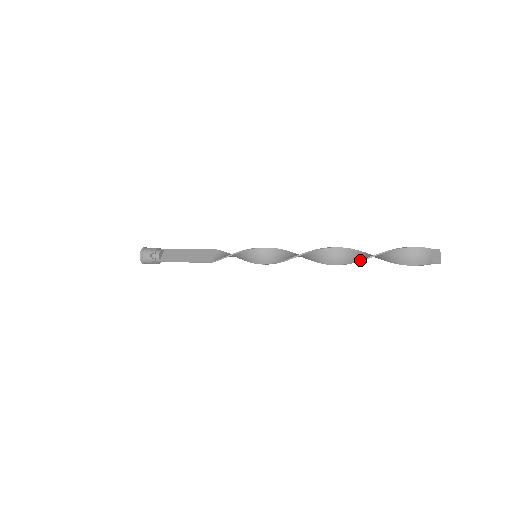
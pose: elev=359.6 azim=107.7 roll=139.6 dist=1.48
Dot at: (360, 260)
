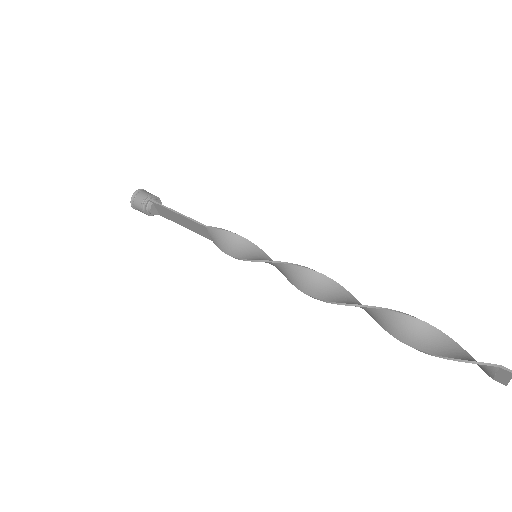
Dot at: occluded
